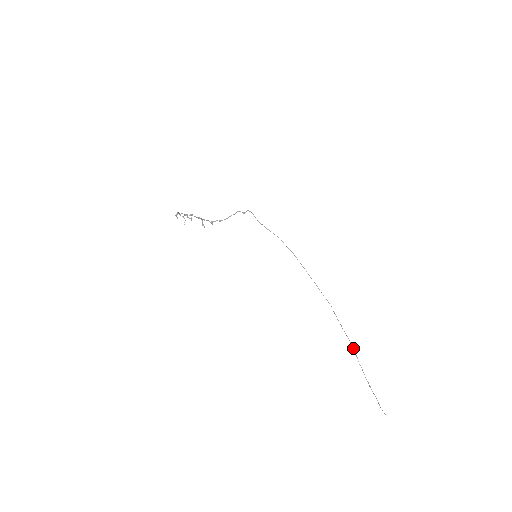
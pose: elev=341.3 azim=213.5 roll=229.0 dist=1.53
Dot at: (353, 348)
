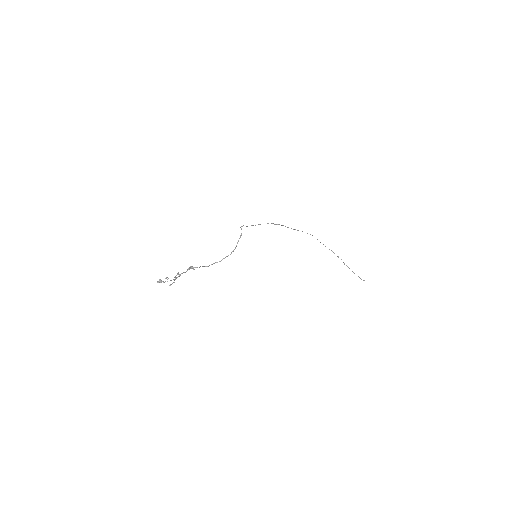
Dot at: occluded
